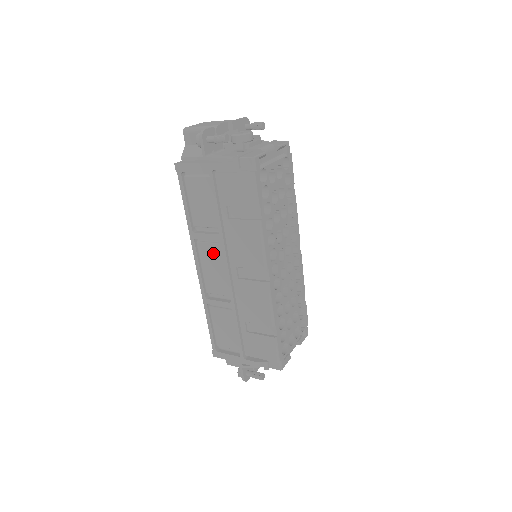
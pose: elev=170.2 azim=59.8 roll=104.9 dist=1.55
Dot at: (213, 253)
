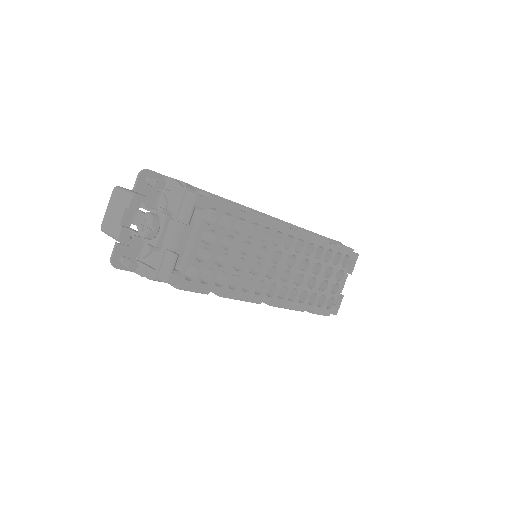
Dot at: occluded
